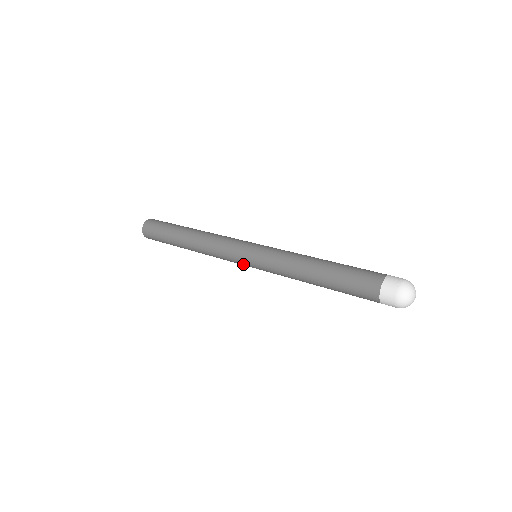
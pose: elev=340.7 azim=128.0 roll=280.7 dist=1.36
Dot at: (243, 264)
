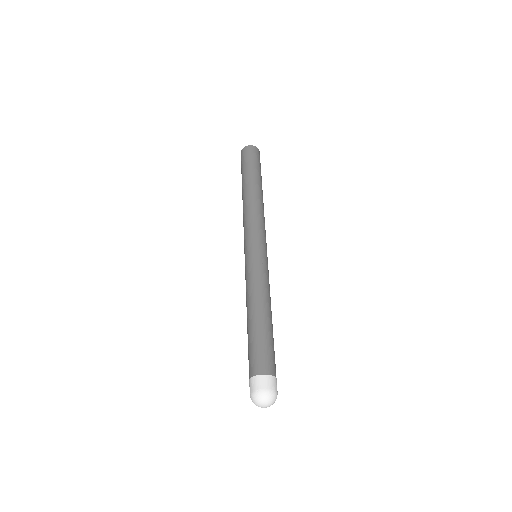
Dot at: occluded
